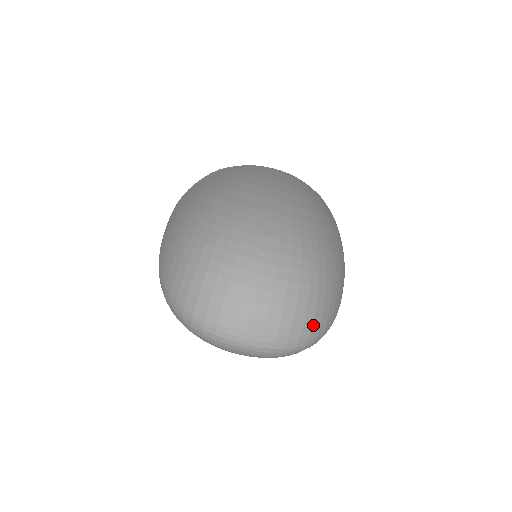
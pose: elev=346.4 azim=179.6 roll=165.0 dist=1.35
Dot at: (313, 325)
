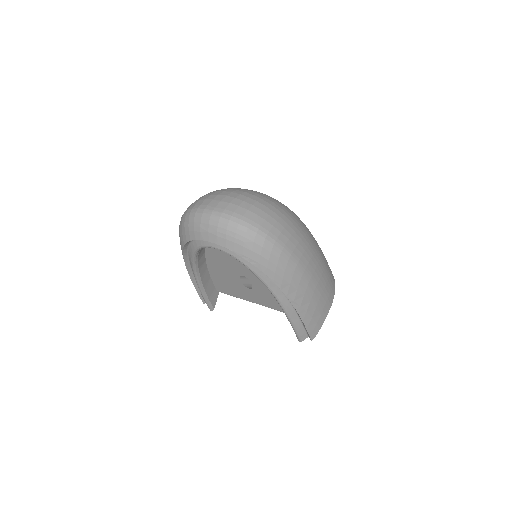
Dot at: (265, 222)
